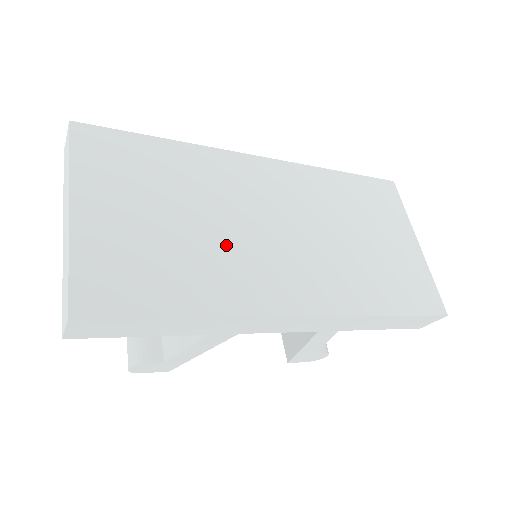
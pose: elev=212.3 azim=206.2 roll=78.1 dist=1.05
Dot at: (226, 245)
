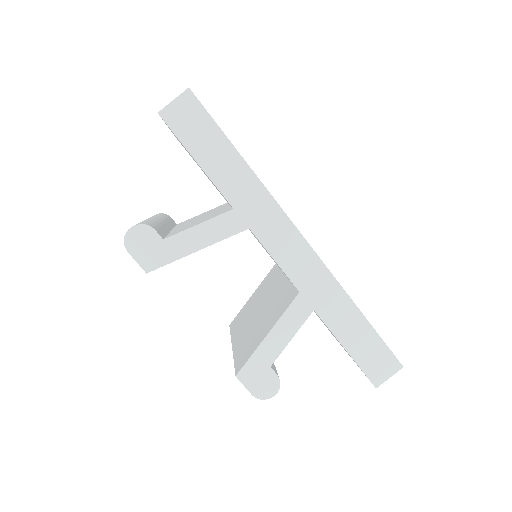
Dot at: occluded
